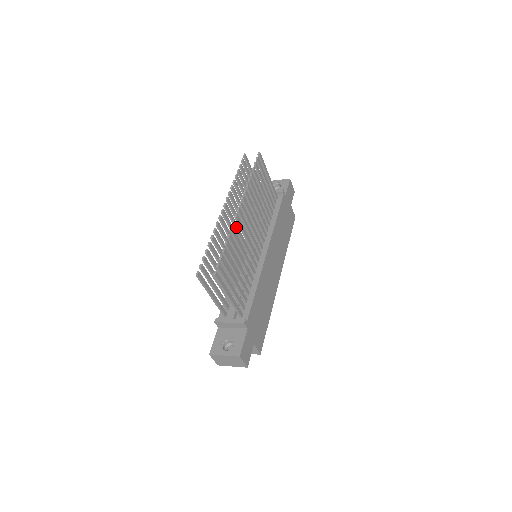
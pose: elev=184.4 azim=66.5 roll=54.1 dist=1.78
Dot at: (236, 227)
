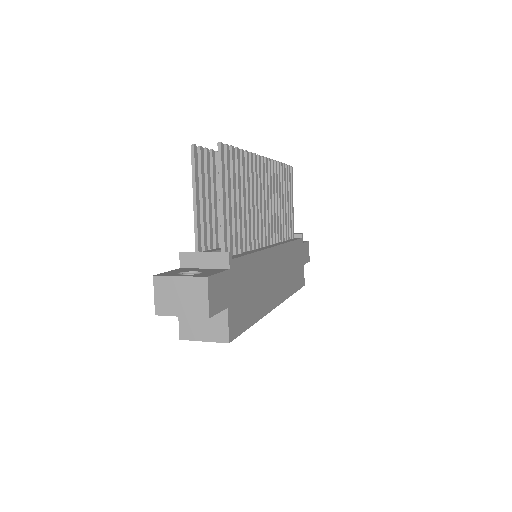
Dot at: (255, 163)
